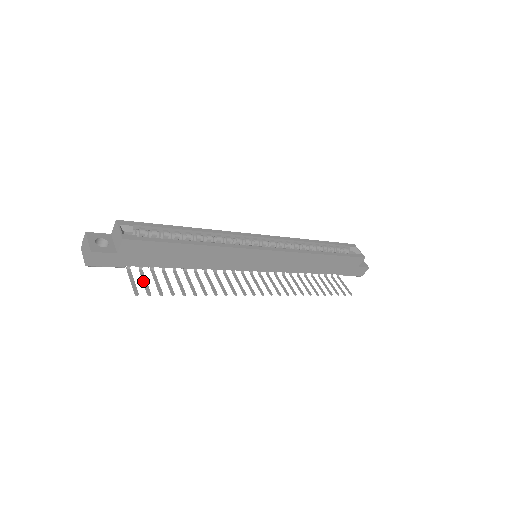
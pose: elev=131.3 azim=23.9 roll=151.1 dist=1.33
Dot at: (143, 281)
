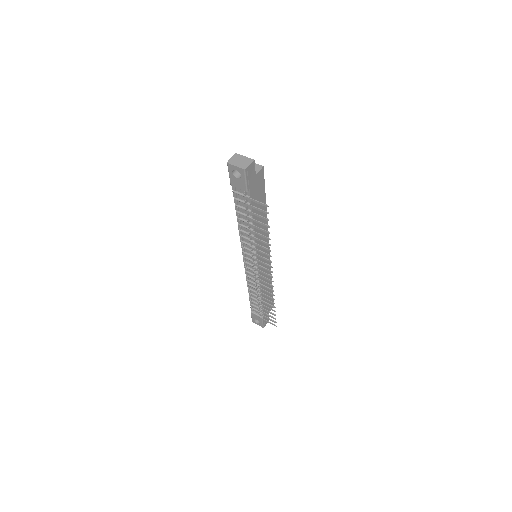
Dot at: (256, 207)
